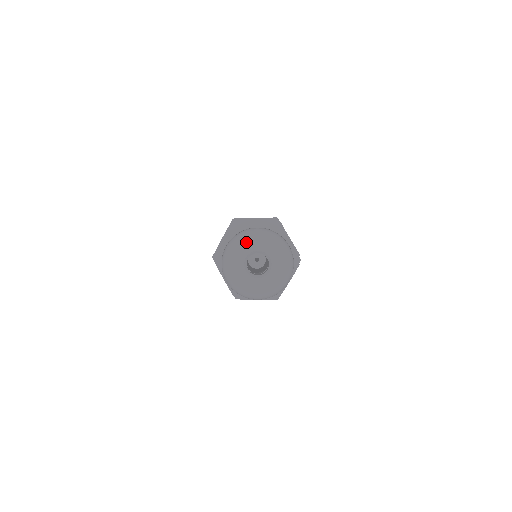
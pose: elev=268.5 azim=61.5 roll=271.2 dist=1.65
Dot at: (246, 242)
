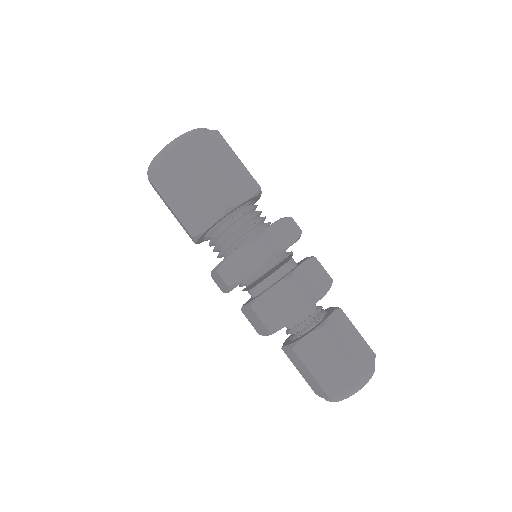
Dot at: occluded
